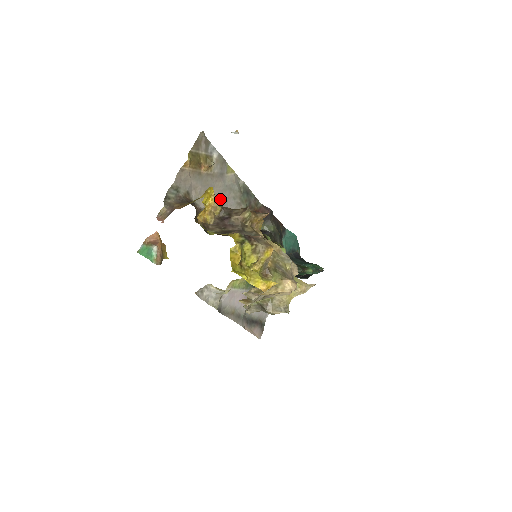
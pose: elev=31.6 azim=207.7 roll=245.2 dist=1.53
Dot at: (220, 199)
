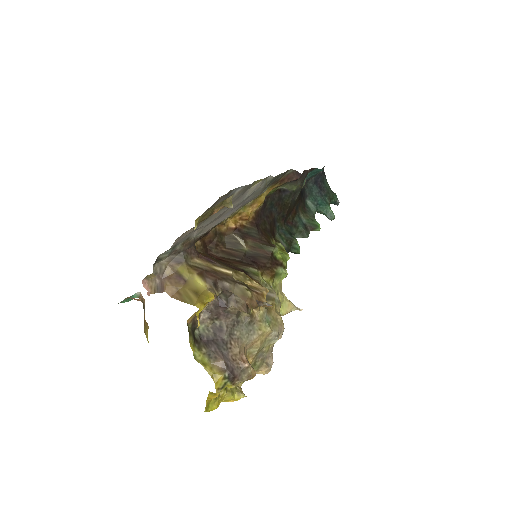
Dot at: (232, 211)
